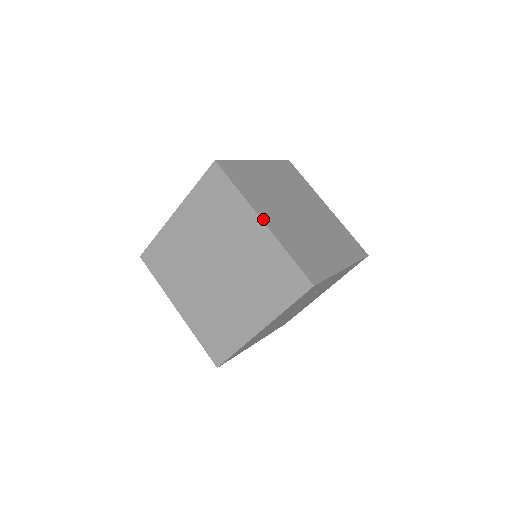
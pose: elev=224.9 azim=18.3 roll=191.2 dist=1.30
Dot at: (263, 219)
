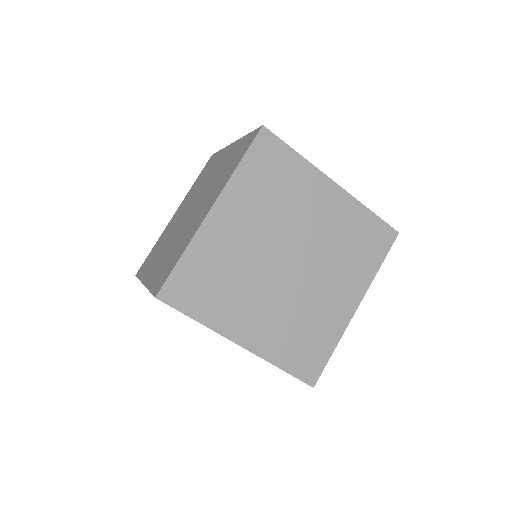
Dot at: (240, 342)
